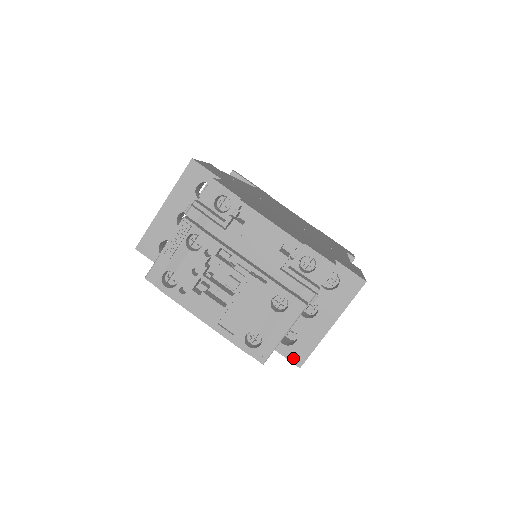
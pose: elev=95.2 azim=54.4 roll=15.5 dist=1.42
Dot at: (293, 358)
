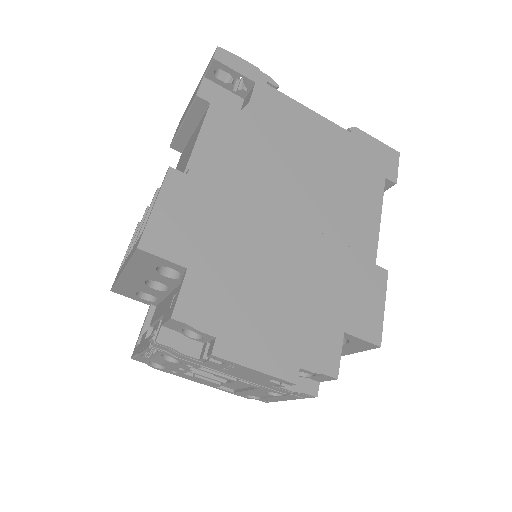
Dot at: occluded
